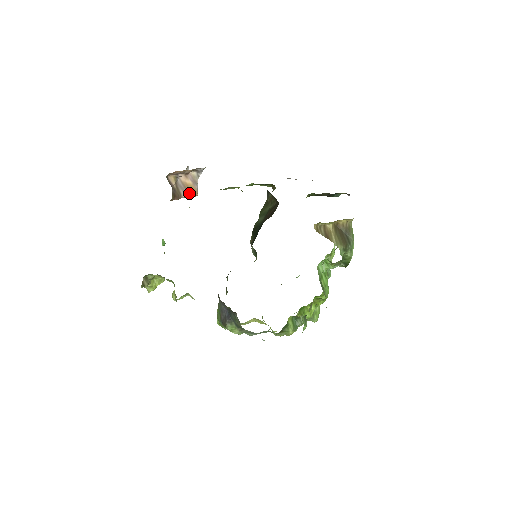
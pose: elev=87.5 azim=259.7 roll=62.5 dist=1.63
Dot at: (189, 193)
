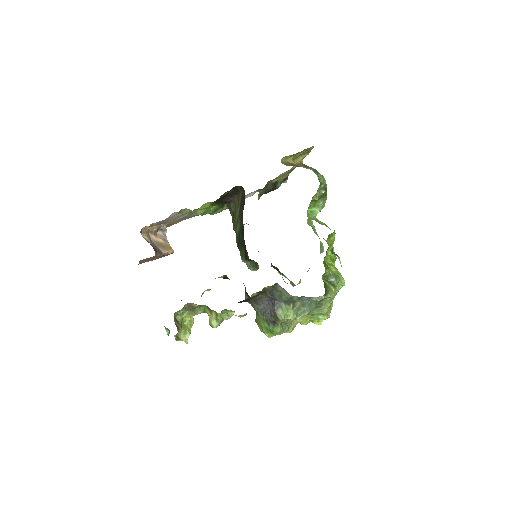
Dot at: (166, 250)
